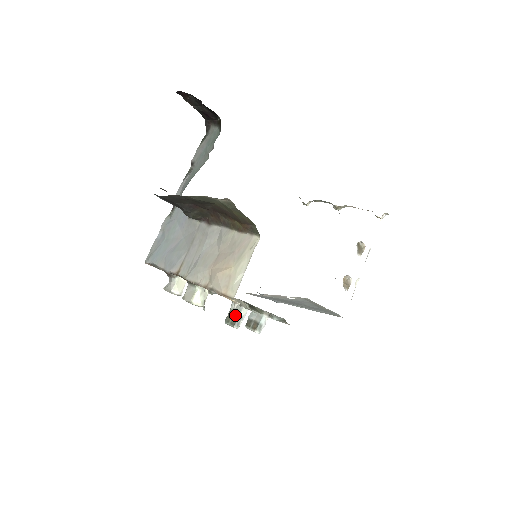
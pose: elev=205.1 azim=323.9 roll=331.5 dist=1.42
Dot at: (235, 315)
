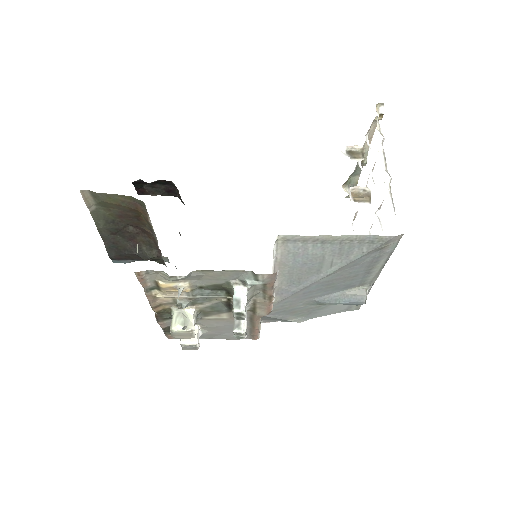
Dot at: (234, 319)
